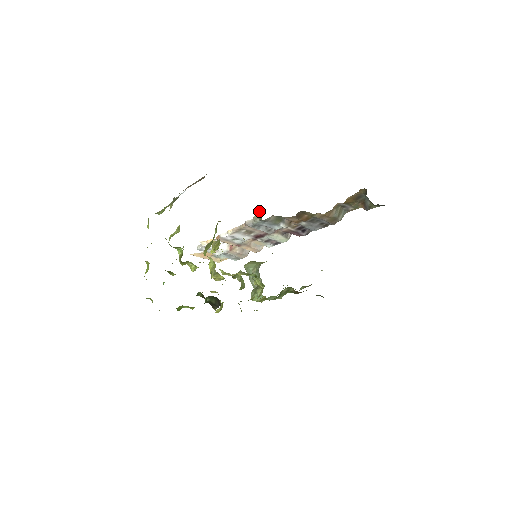
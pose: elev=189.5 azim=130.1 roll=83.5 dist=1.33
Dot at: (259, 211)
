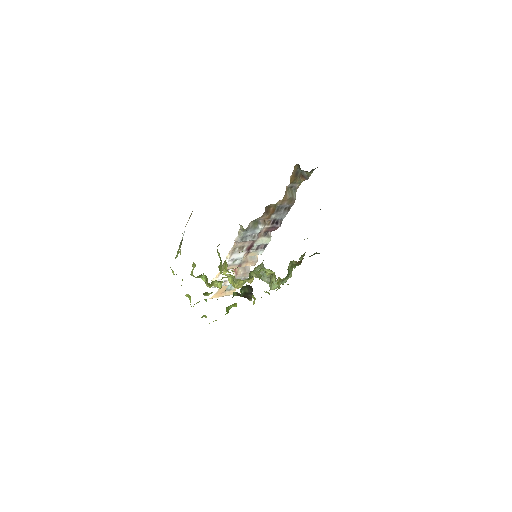
Dot at: (239, 224)
